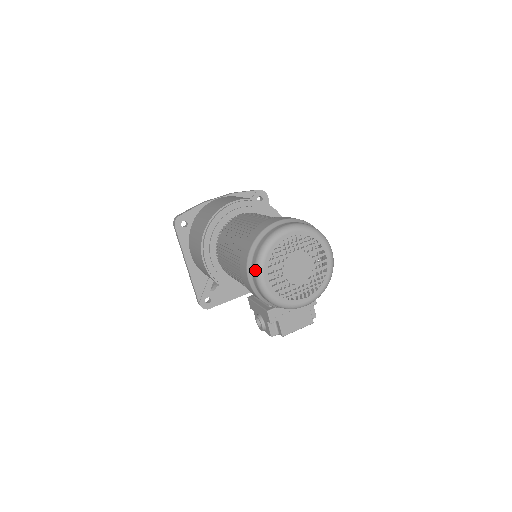
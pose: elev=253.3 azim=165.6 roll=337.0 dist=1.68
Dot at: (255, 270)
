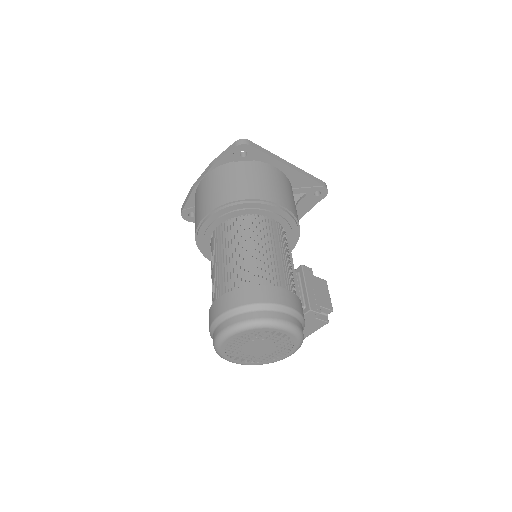
Dot at: occluded
